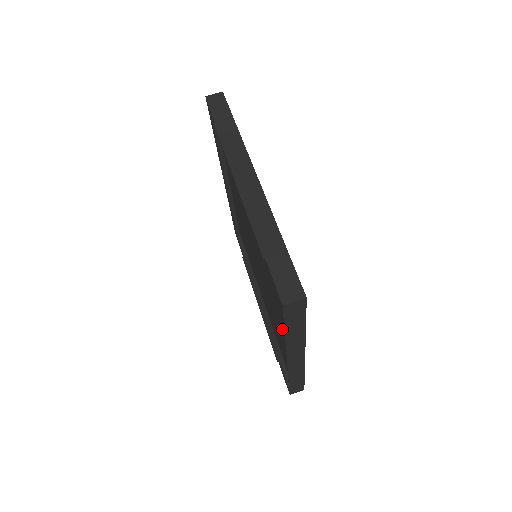
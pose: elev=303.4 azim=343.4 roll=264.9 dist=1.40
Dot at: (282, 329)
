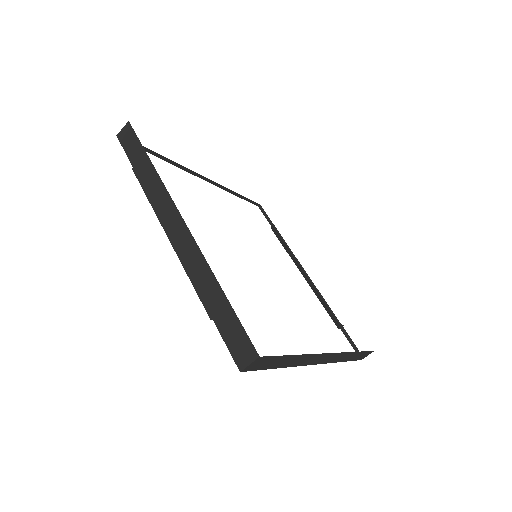
Dot at: occluded
